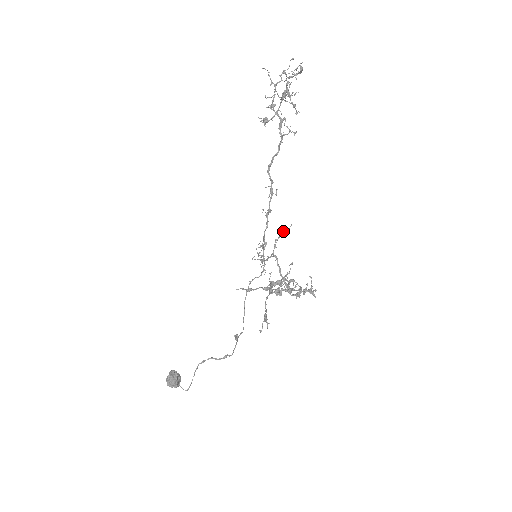
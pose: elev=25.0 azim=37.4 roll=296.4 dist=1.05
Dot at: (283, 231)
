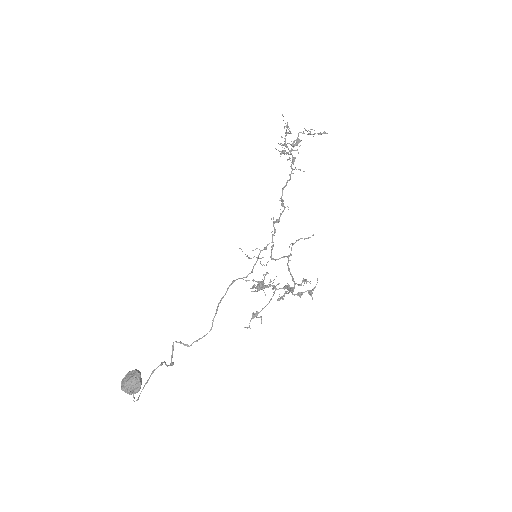
Dot at: (302, 238)
